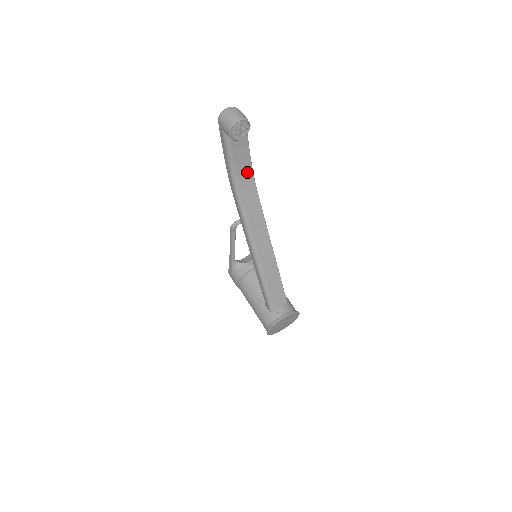
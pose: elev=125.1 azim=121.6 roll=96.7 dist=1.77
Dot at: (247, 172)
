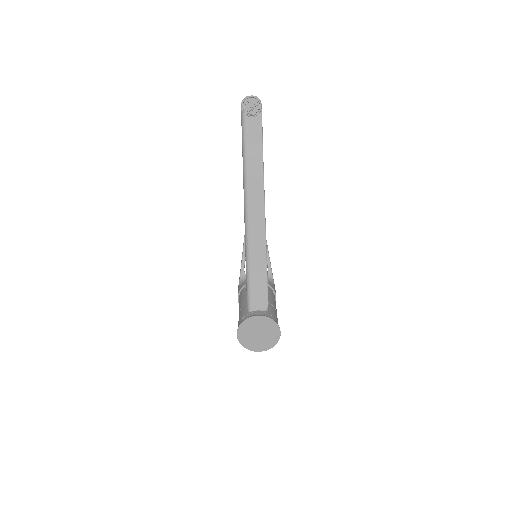
Dot at: (257, 155)
